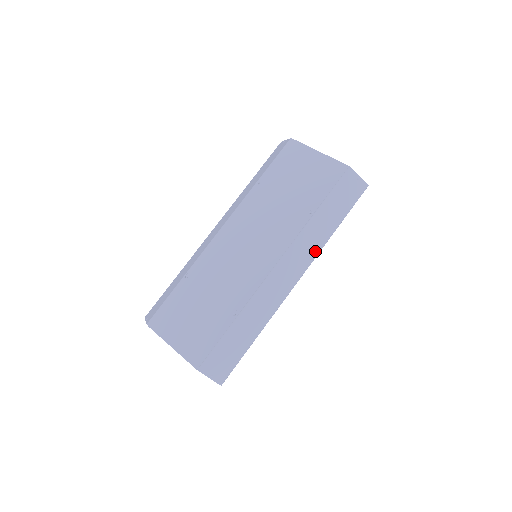
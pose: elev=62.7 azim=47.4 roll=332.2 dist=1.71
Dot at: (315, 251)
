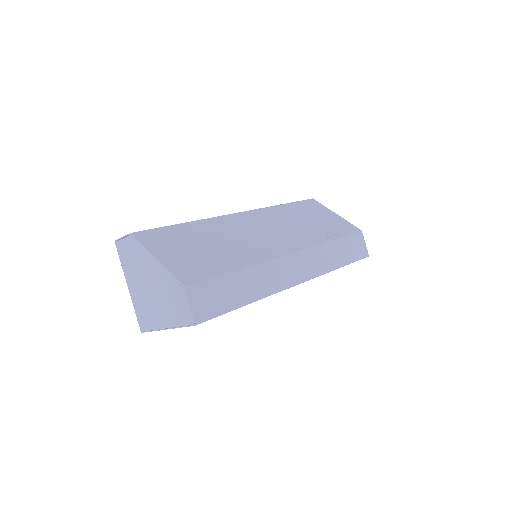
Dot at: (322, 270)
